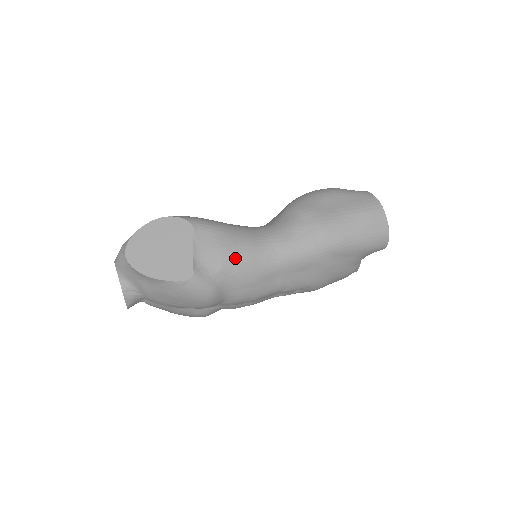
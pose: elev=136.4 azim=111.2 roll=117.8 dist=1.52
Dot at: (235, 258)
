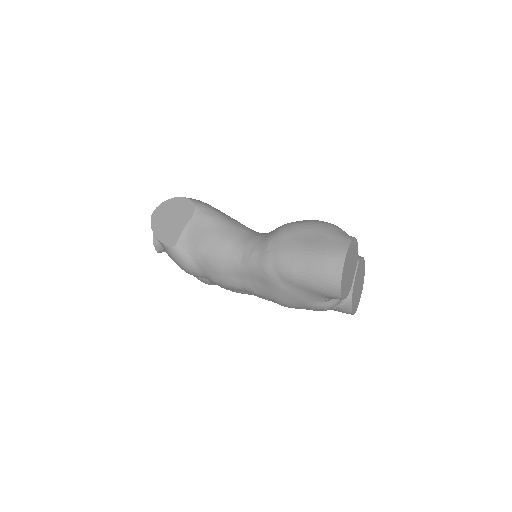
Dot at: (209, 247)
